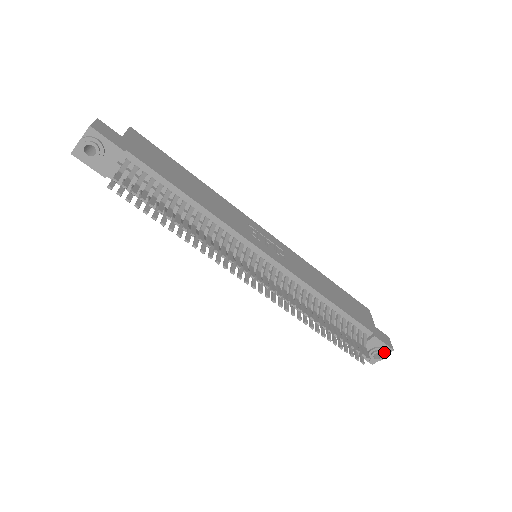
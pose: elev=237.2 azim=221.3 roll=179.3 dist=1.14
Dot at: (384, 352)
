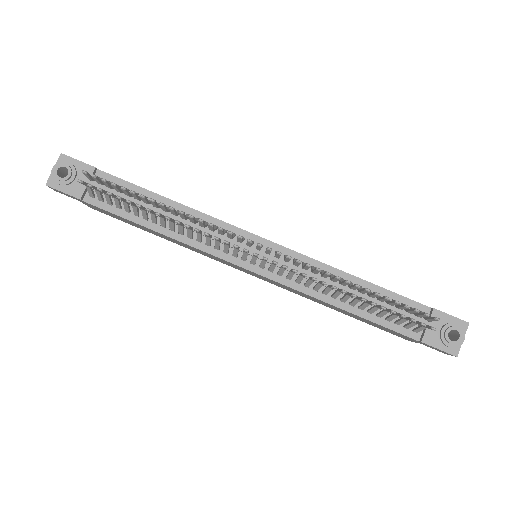
Dot at: (458, 328)
